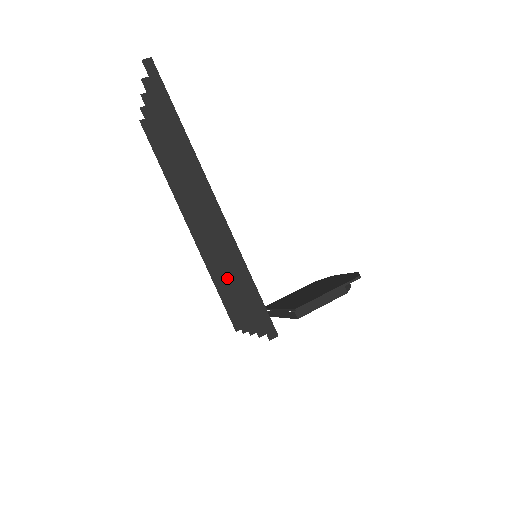
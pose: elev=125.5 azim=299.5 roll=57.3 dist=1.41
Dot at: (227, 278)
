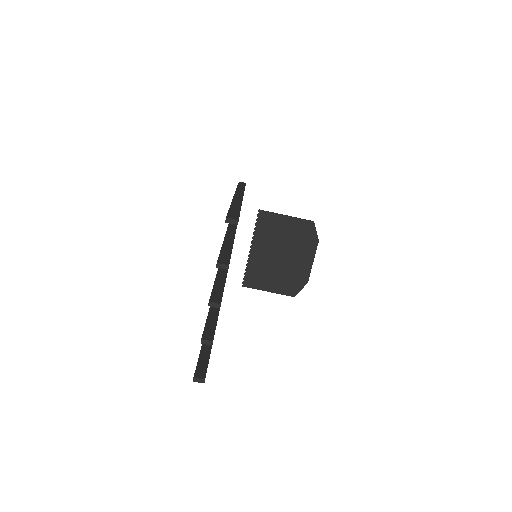
Dot at: occluded
